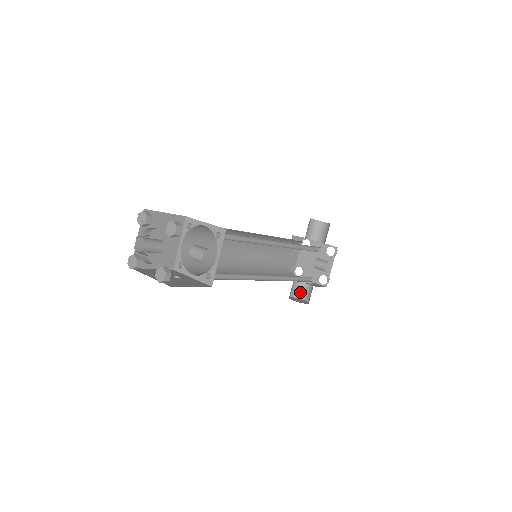
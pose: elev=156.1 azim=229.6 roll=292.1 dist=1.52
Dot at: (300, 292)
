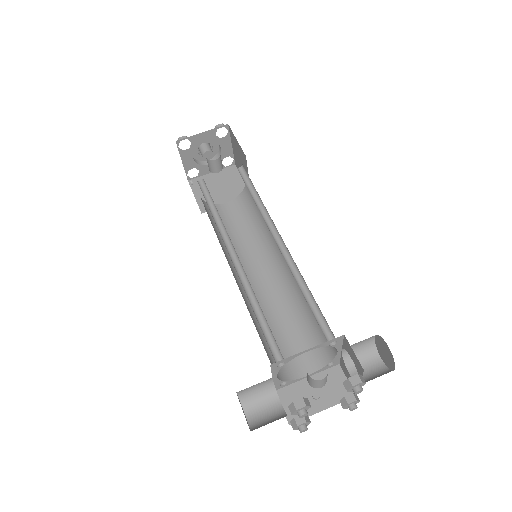
Dot at: (263, 425)
